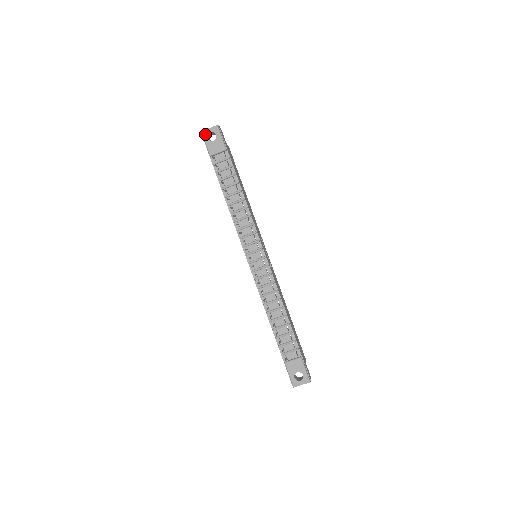
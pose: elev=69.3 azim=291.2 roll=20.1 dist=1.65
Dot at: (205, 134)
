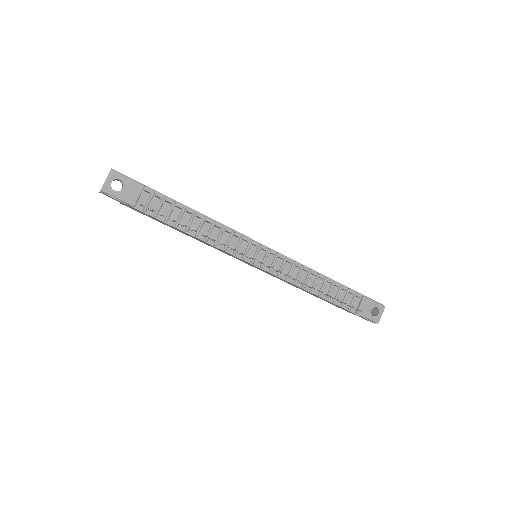
Dot at: (107, 189)
